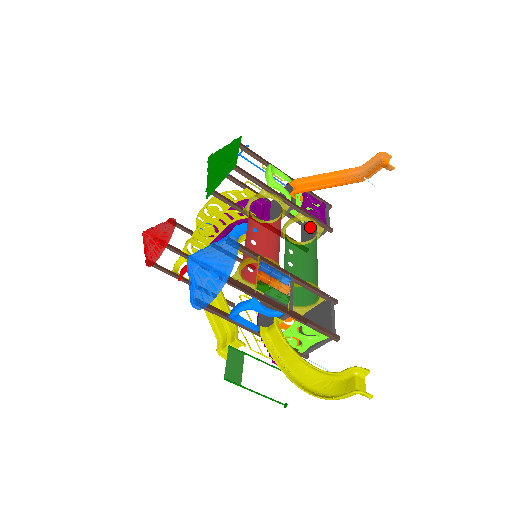
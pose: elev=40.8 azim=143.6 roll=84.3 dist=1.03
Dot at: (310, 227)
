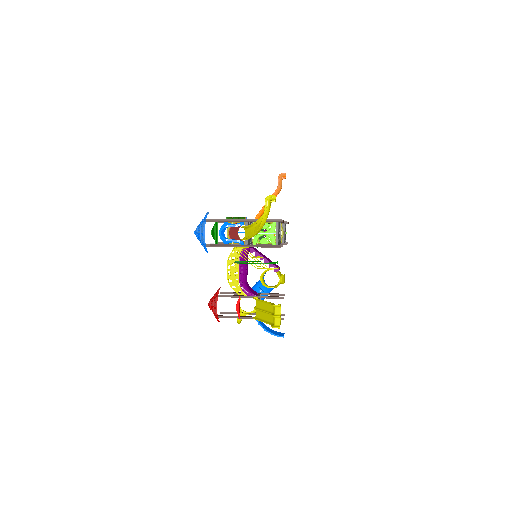
Dot at: occluded
